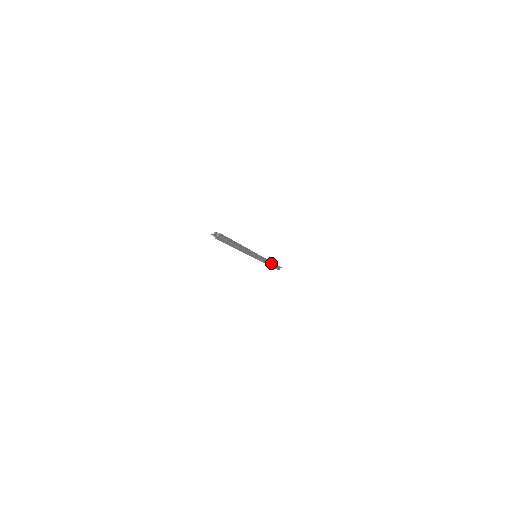
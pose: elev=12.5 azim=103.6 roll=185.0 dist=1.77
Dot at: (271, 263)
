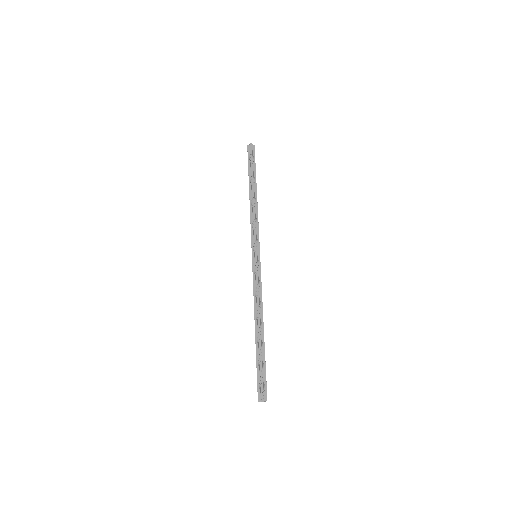
Dot at: (261, 333)
